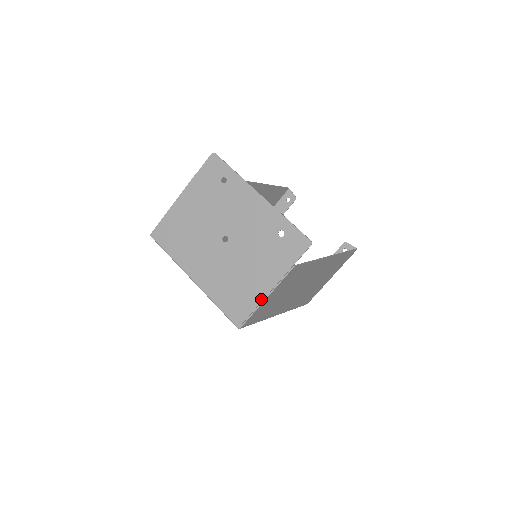
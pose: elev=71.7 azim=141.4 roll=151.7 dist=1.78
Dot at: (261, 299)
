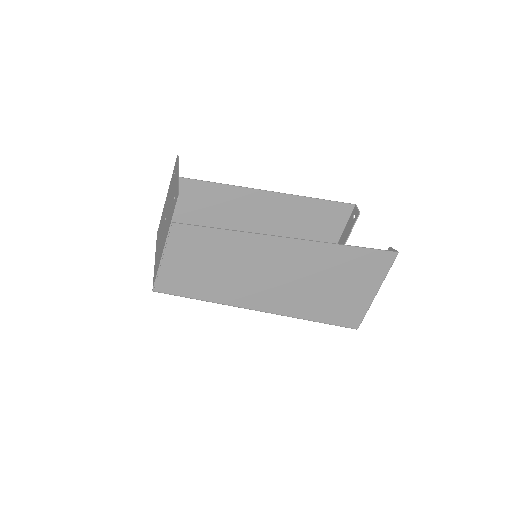
Dot at: (160, 260)
